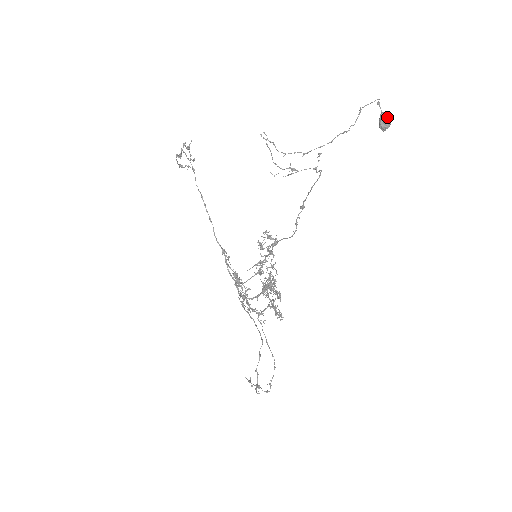
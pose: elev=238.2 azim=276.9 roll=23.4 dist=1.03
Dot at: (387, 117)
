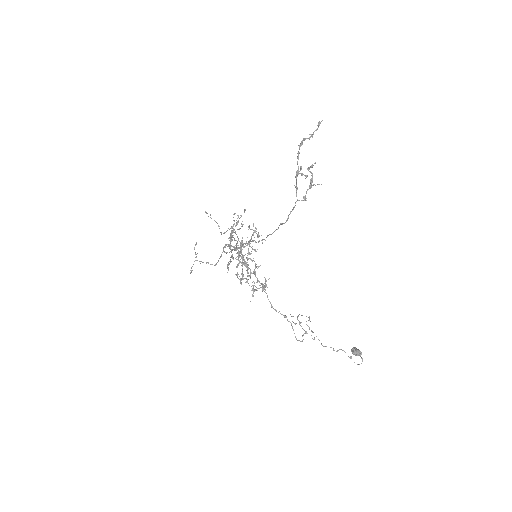
Dot at: occluded
